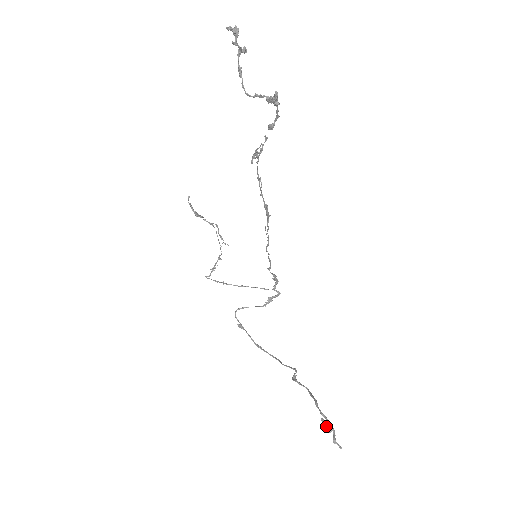
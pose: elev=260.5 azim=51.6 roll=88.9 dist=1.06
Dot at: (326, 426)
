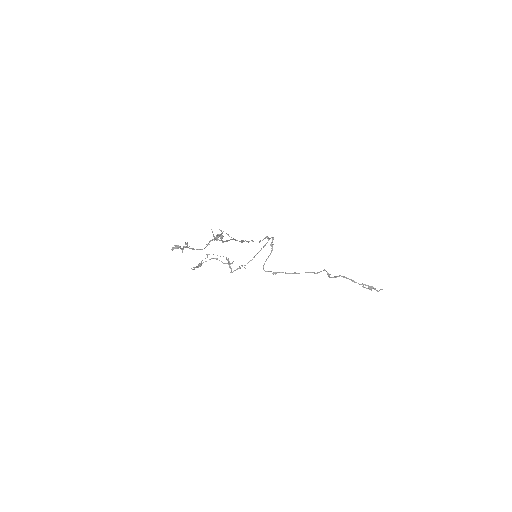
Dot at: occluded
